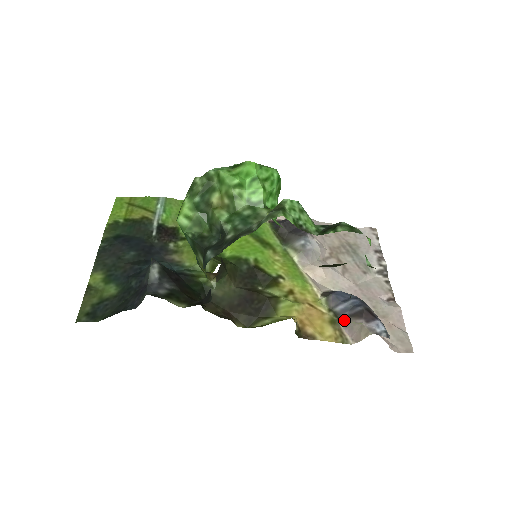
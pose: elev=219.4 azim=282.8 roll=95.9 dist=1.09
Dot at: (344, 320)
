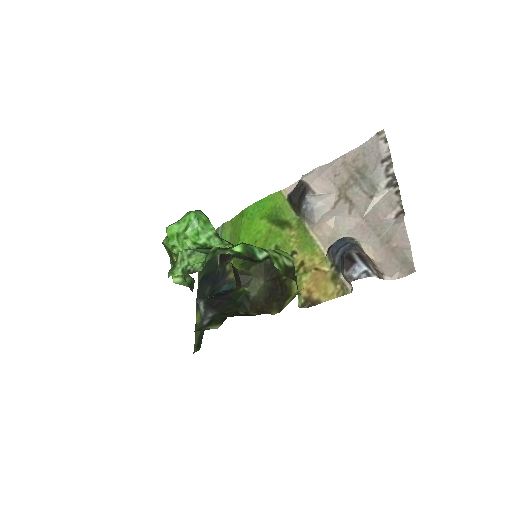
Dot at: (341, 272)
